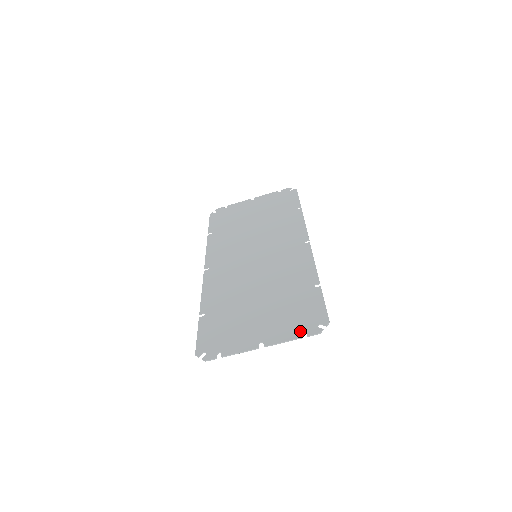
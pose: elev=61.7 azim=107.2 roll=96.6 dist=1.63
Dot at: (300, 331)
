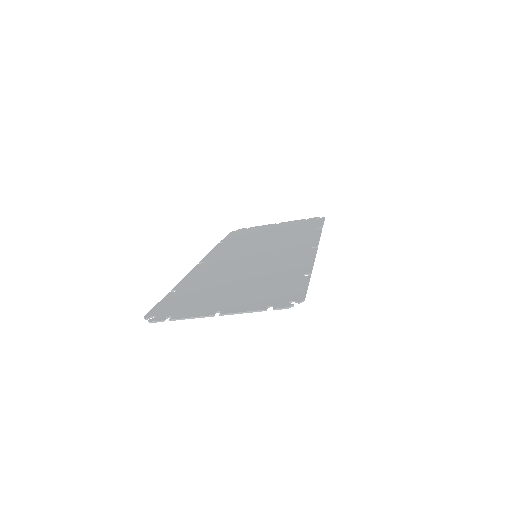
Dot at: (267, 305)
